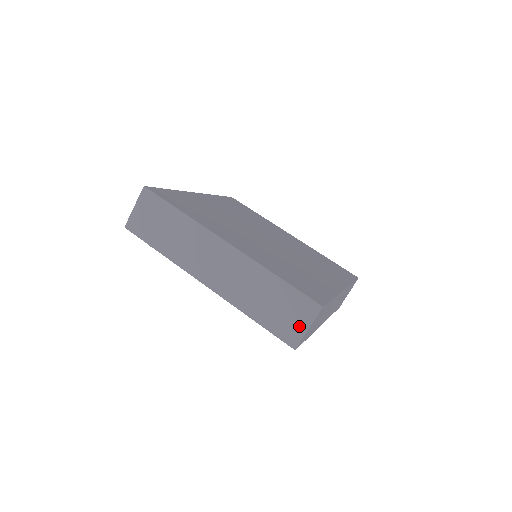
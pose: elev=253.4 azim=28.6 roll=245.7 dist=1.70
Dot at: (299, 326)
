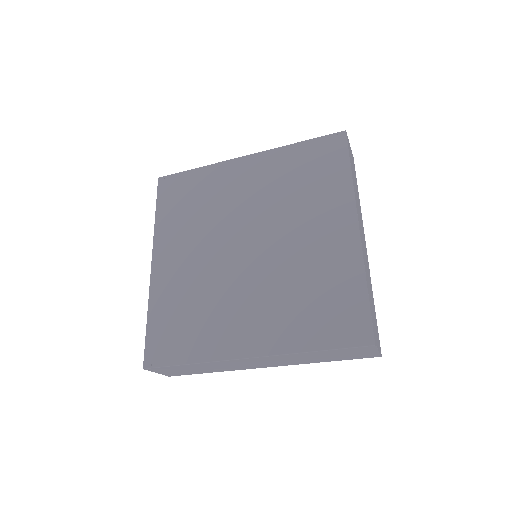
Dot at: (369, 353)
